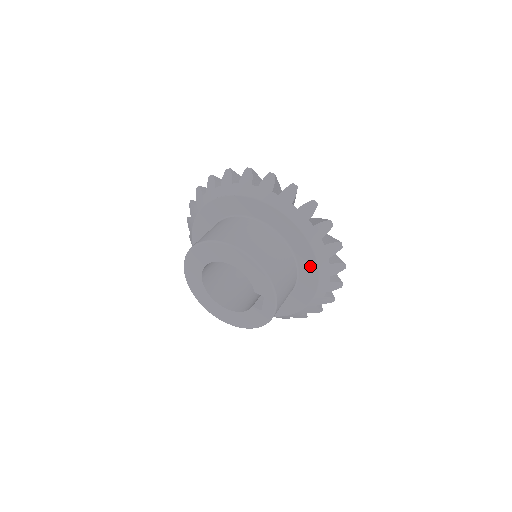
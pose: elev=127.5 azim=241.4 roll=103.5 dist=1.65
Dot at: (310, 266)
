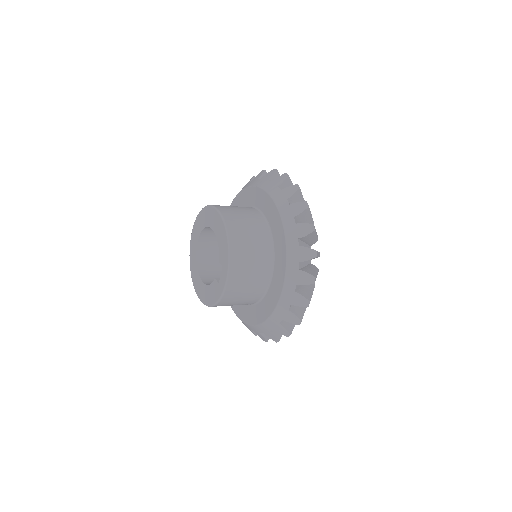
Dot at: (281, 265)
